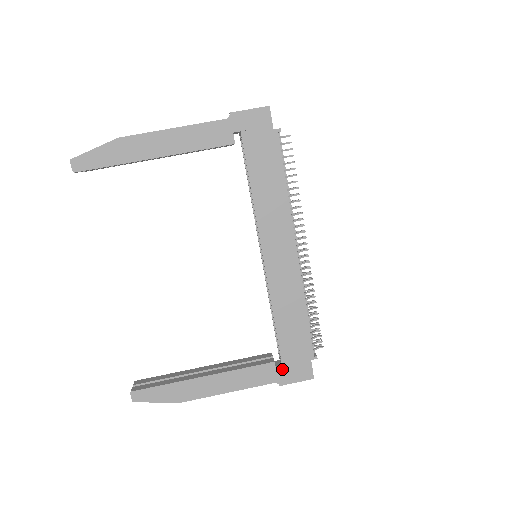
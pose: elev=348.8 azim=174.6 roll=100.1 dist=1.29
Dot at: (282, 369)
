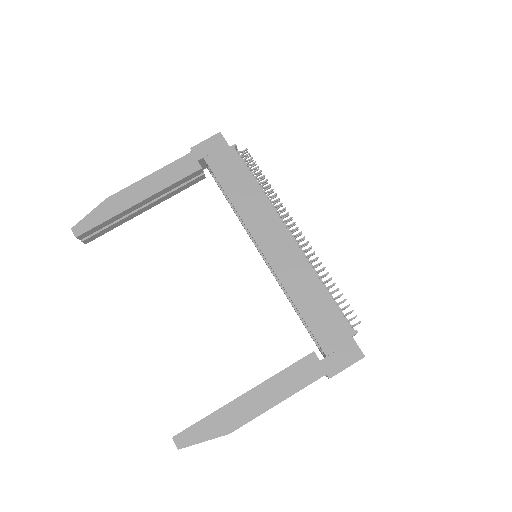
Dot at: (325, 357)
